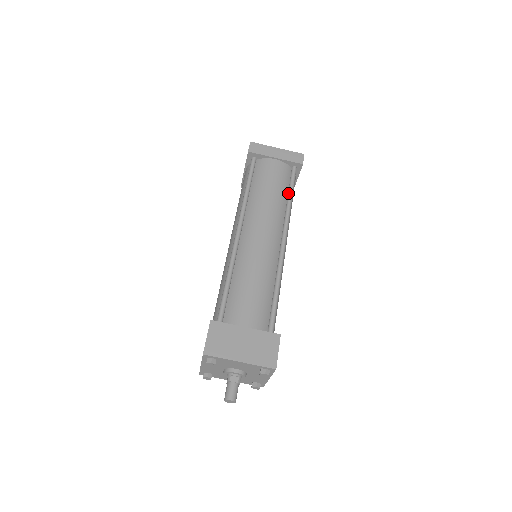
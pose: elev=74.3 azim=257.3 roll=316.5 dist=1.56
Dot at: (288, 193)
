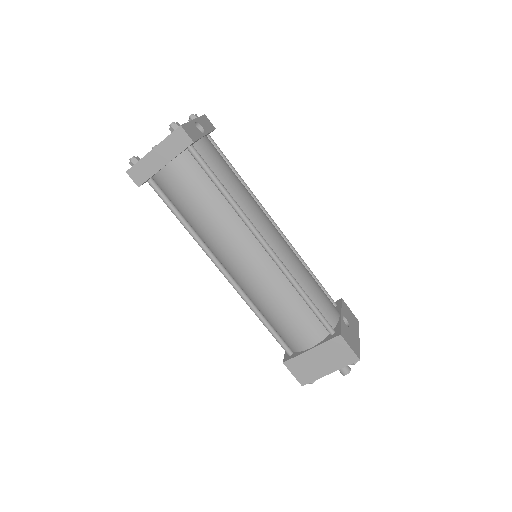
Dot at: (217, 189)
